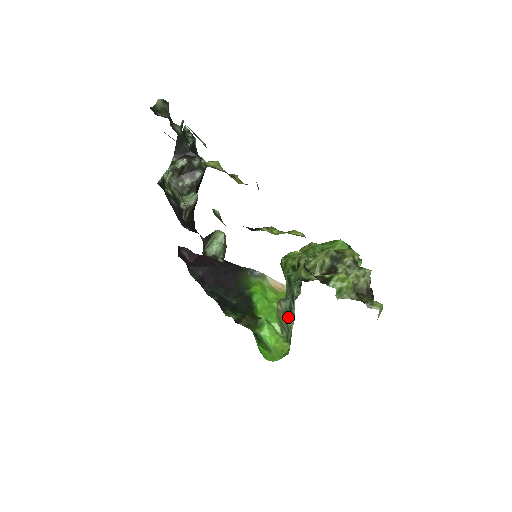
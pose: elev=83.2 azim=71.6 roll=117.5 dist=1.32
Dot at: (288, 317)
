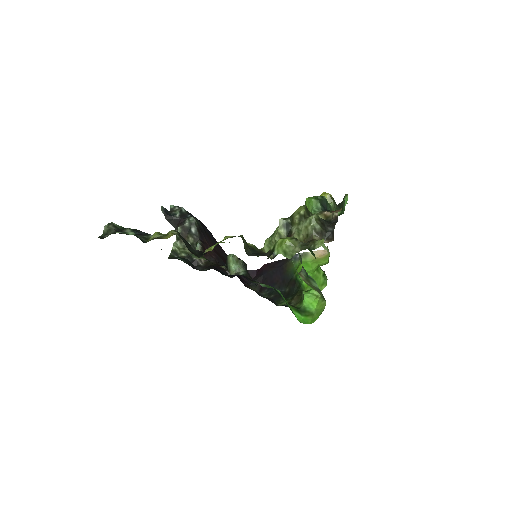
Dot at: (311, 282)
